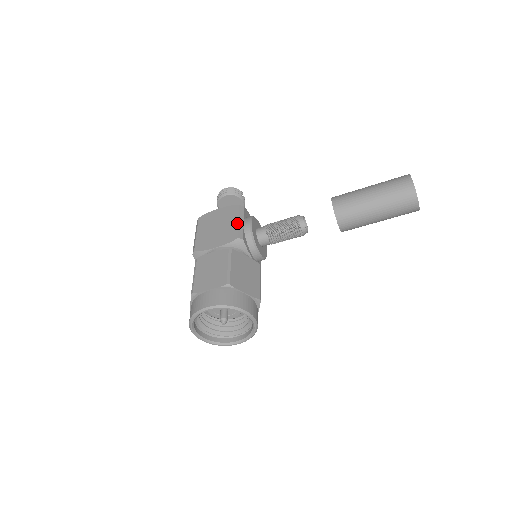
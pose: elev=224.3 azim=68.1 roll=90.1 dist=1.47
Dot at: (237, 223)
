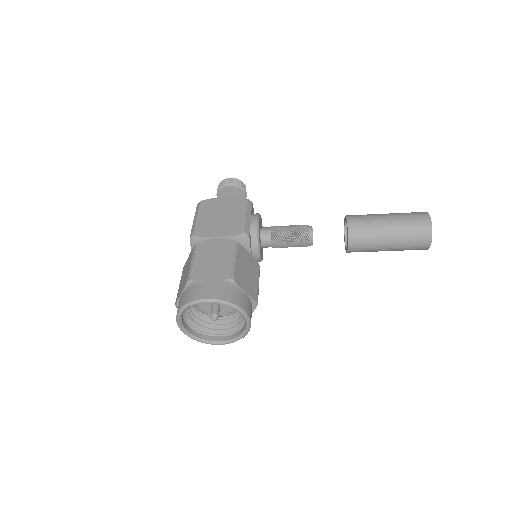
Dot at: (245, 217)
